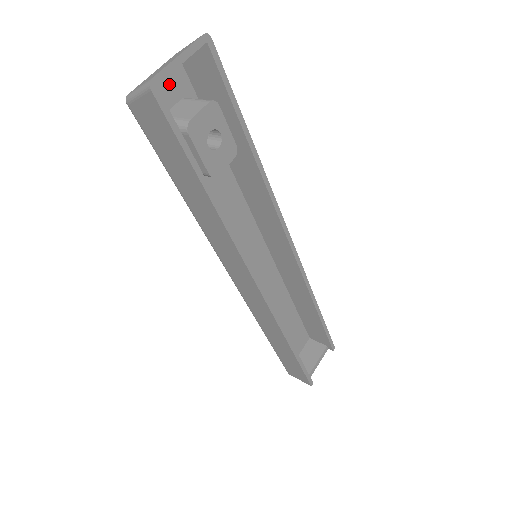
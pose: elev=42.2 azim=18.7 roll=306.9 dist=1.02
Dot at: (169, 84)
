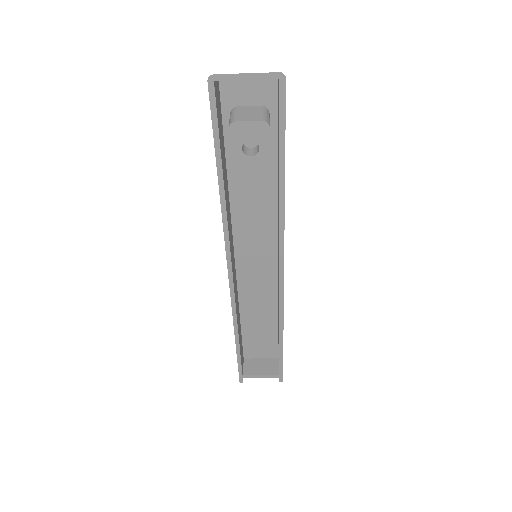
Dot at: (257, 89)
